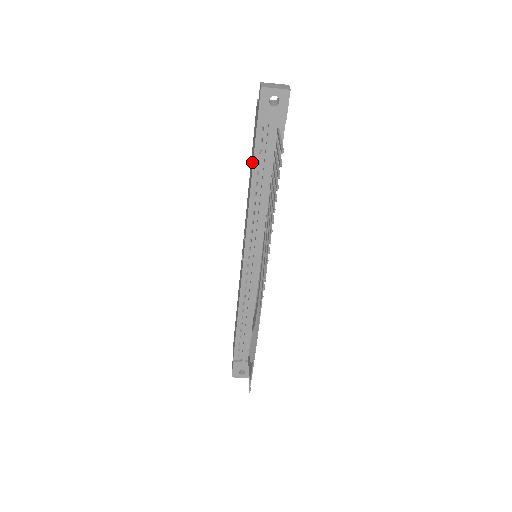
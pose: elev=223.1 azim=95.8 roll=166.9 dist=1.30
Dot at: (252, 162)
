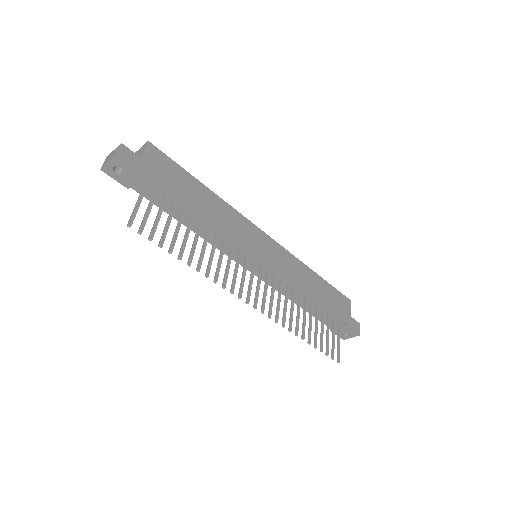
Dot at: occluded
